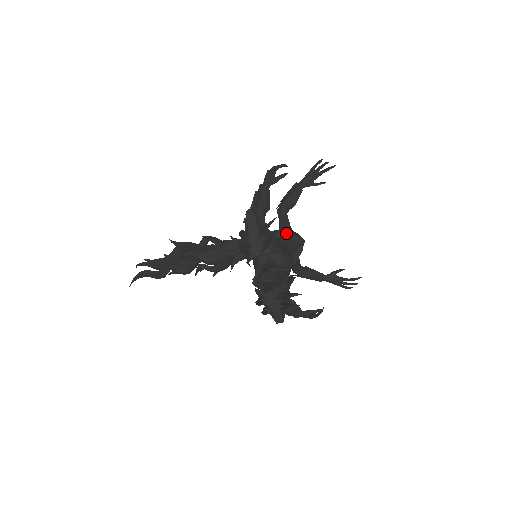
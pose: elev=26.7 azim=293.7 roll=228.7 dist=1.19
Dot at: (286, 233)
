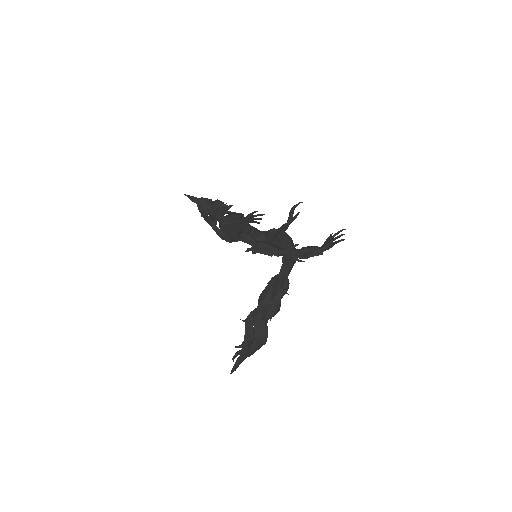
Dot at: (266, 231)
